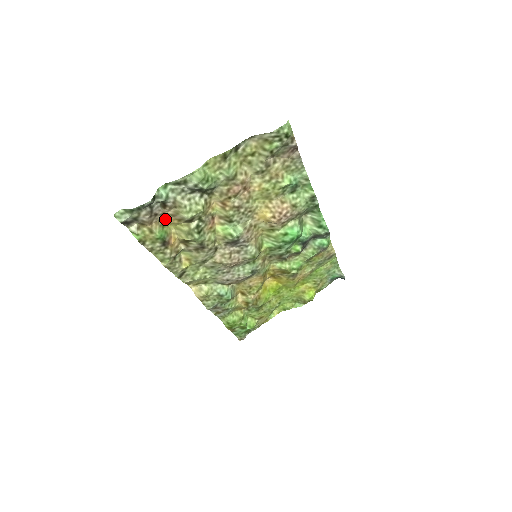
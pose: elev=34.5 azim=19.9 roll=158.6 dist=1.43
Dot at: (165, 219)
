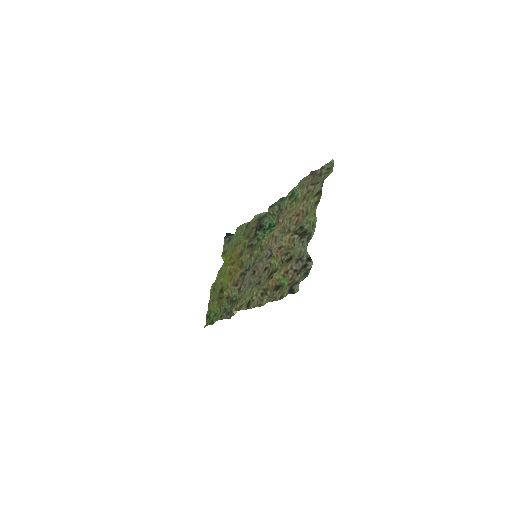
Dot at: (284, 270)
